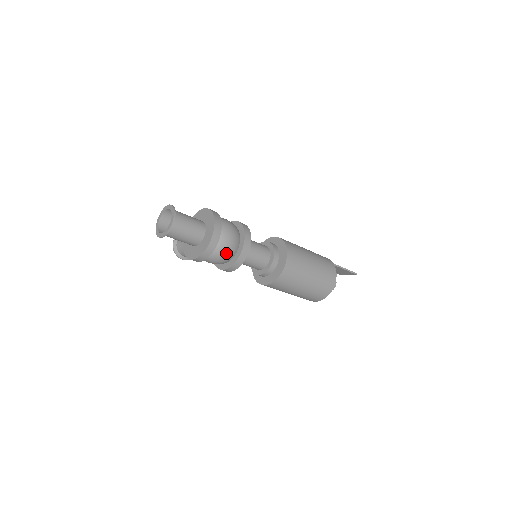
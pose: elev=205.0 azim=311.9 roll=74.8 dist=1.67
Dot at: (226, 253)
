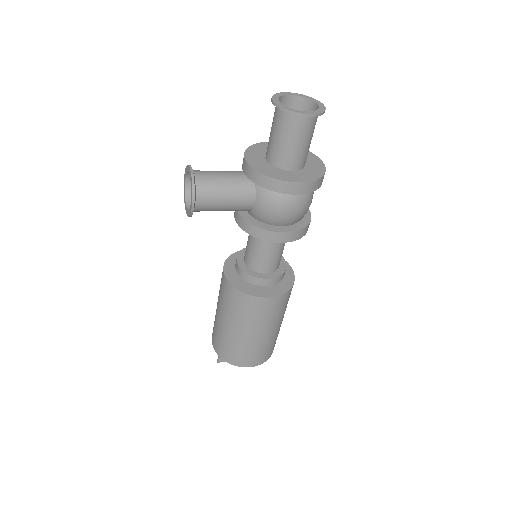
Dot at: occluded
